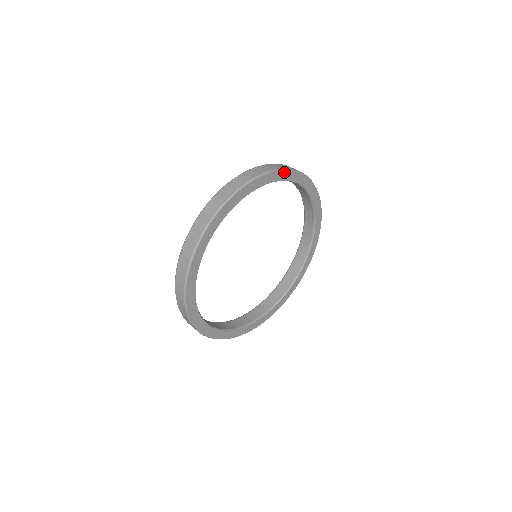
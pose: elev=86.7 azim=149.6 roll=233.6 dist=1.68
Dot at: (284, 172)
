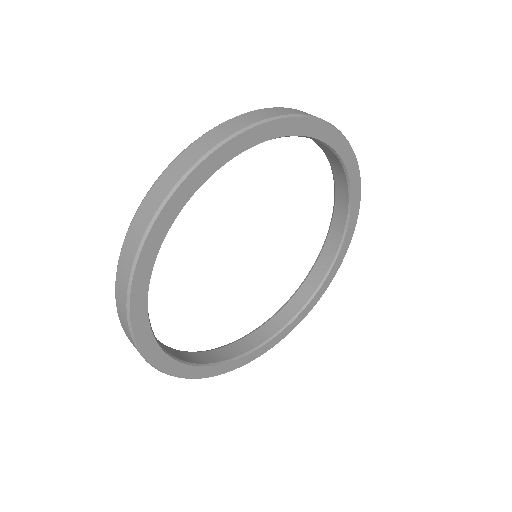
Dot at: (356, 169)
